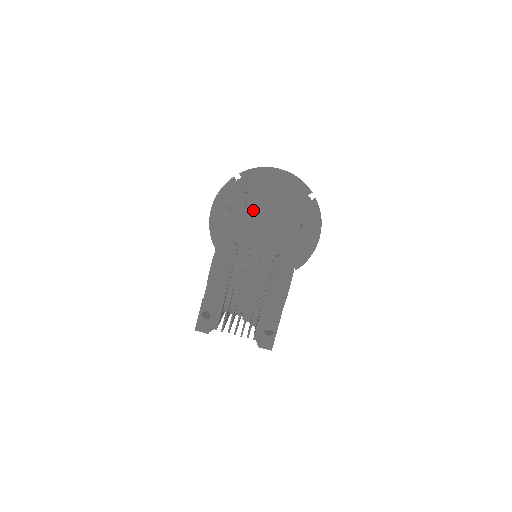
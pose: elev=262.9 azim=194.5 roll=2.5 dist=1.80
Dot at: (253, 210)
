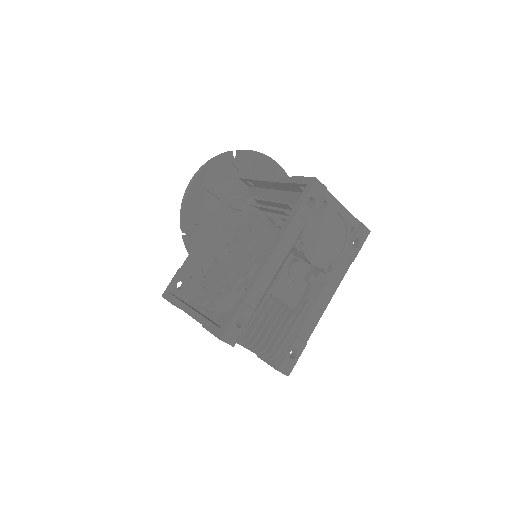
Dot at: (327, 212)
